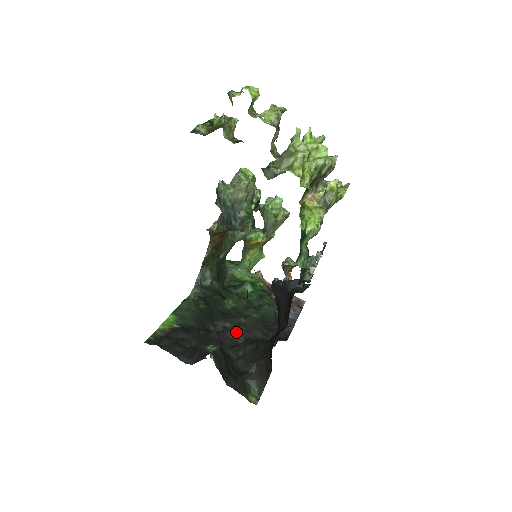
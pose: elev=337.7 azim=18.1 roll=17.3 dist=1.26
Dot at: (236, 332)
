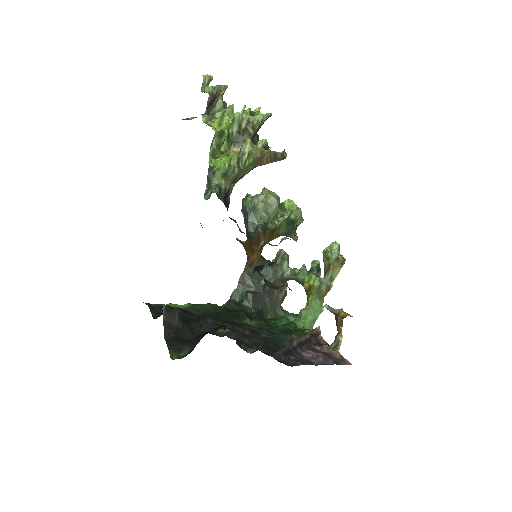
Dot at: occluded
